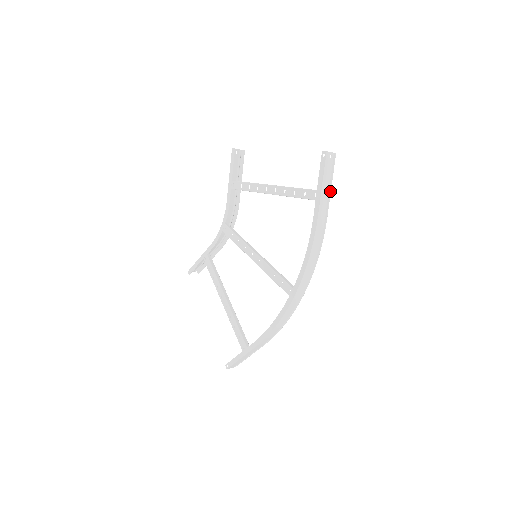
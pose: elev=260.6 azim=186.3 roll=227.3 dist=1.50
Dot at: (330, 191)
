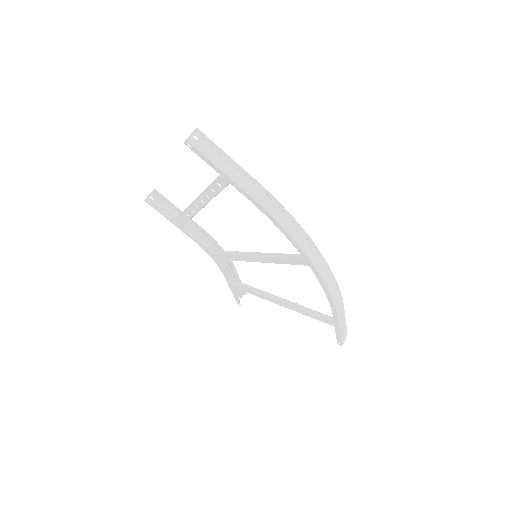
Dot at: (232, 161)
